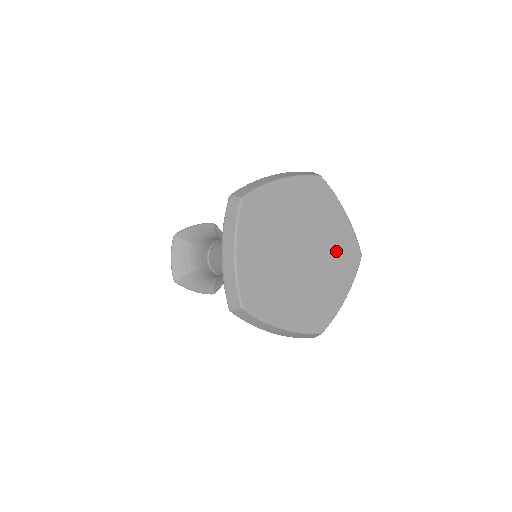
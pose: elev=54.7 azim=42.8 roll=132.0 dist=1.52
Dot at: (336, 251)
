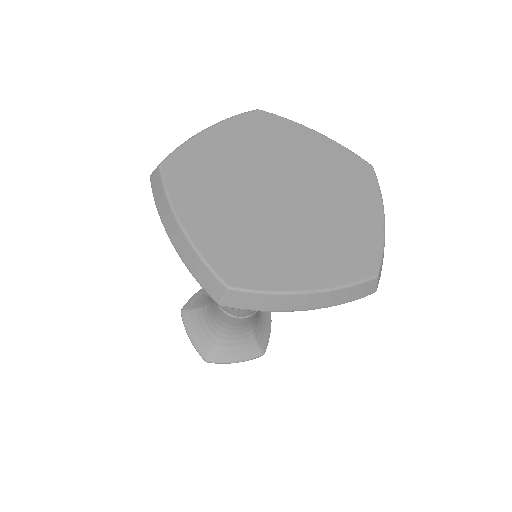
Dot at: (331, 174)
